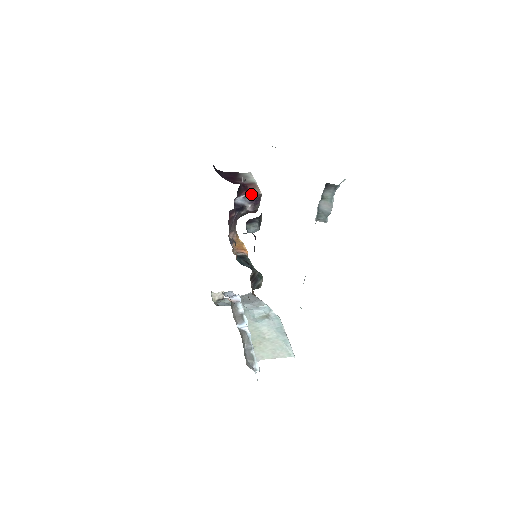
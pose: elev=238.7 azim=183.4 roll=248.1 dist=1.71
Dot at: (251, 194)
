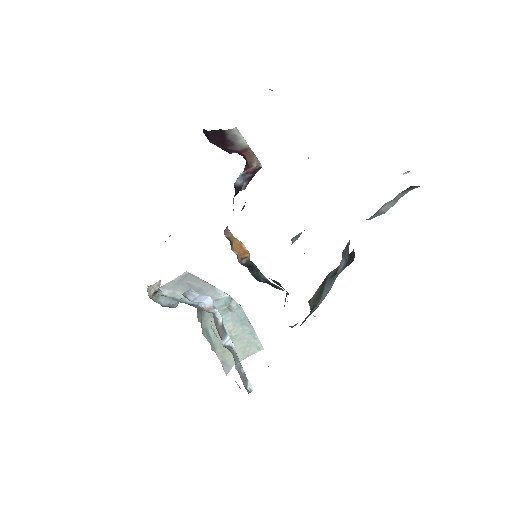
Dot at: (251, 169)
